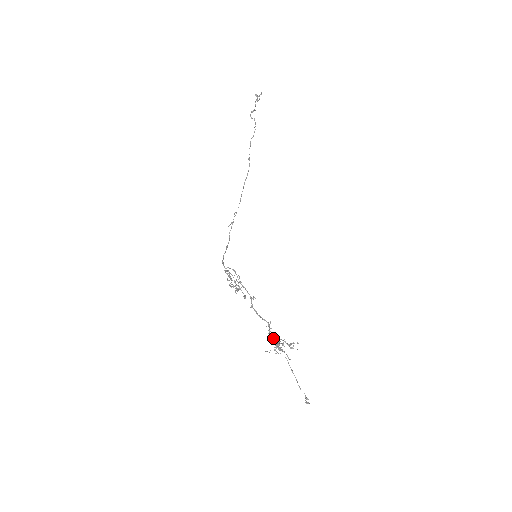
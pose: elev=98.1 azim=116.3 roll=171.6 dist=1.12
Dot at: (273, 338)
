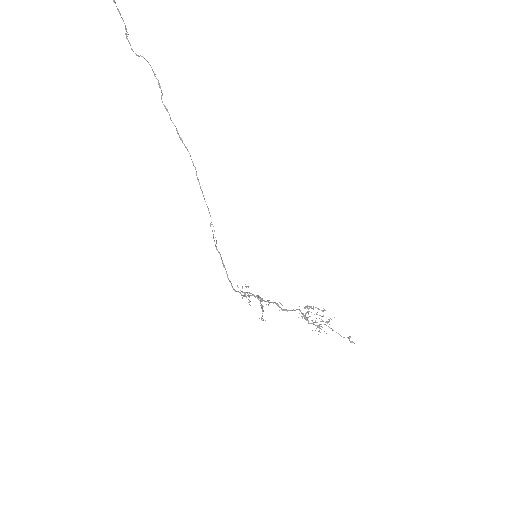
Dot at: occluded
